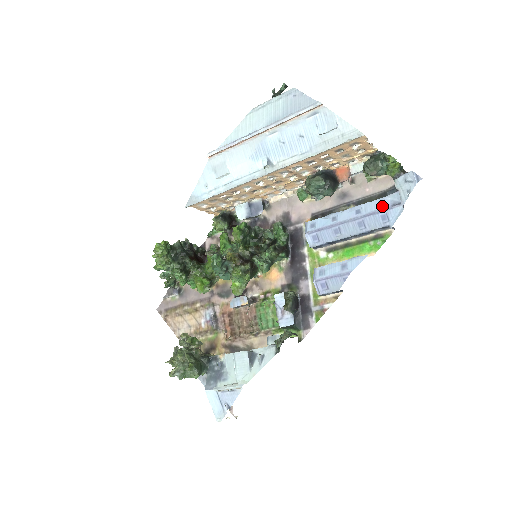
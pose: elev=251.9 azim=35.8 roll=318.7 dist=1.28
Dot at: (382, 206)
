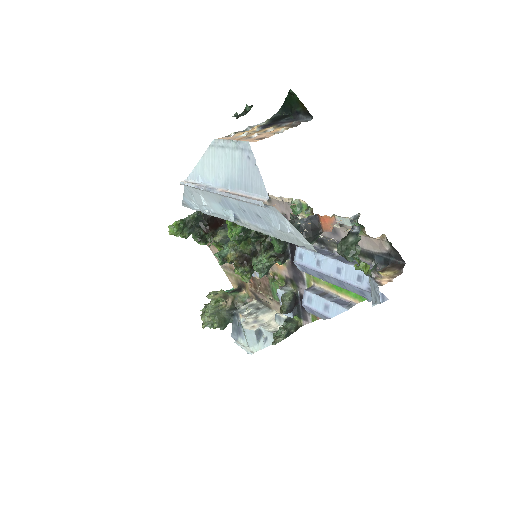
Dot at: (359, 282)
